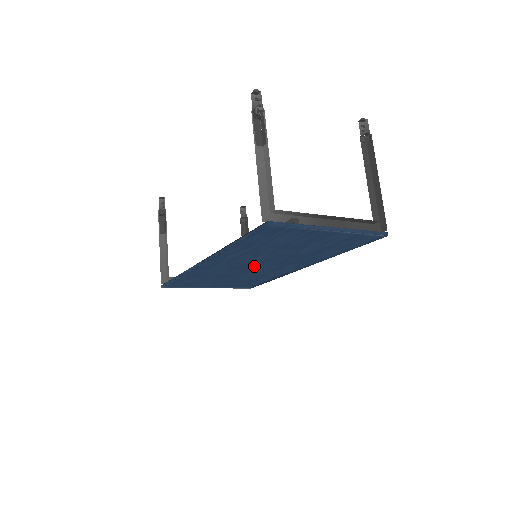
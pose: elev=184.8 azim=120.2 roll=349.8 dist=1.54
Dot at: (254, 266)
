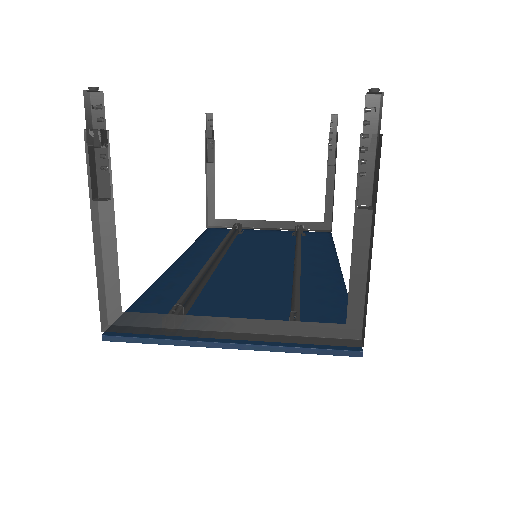
Dot at: occluded
